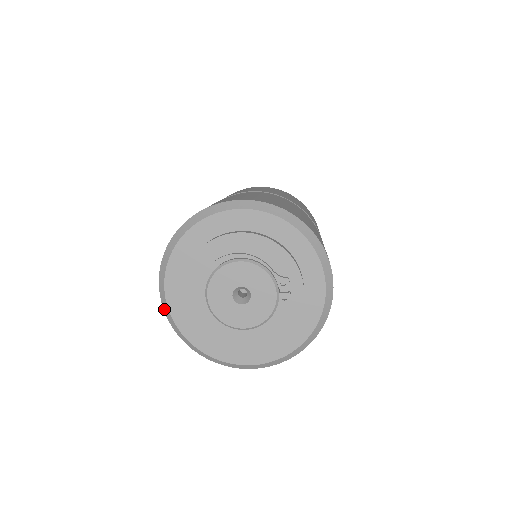
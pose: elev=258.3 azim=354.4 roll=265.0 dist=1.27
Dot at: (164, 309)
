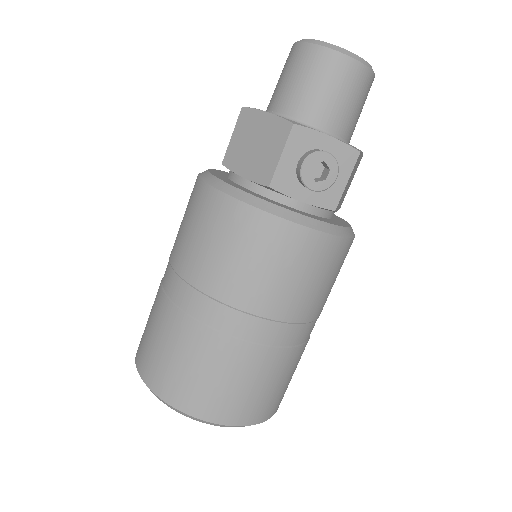
Dot at: occluded
